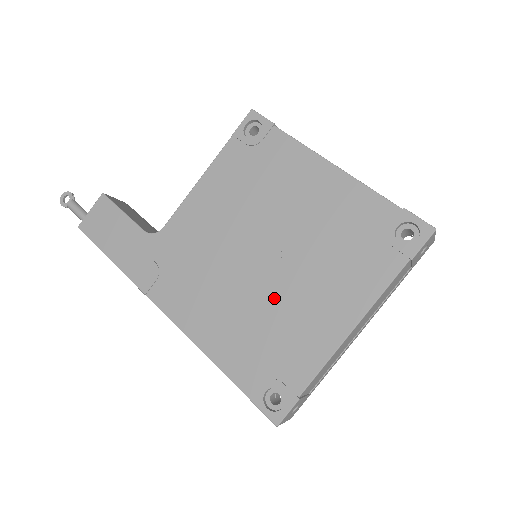
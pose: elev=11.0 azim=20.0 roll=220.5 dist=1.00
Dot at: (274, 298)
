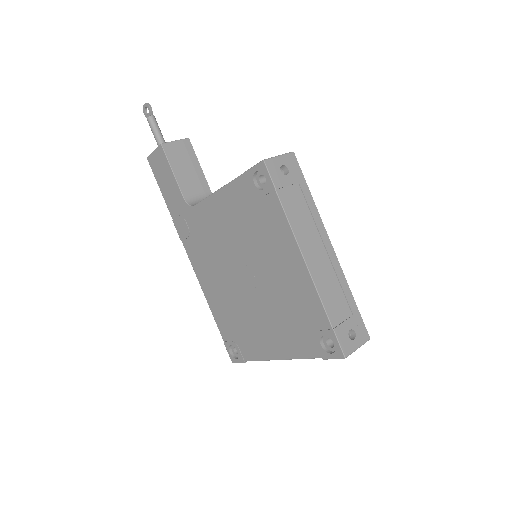
Dot at: (245, 307)
